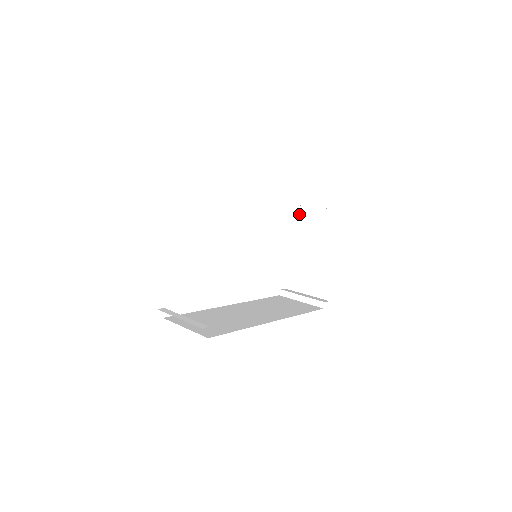
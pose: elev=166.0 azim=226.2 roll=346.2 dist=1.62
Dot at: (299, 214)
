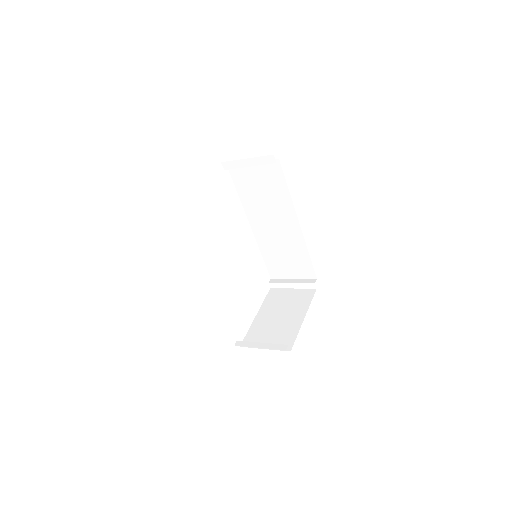
Dot at: (275, 293)
